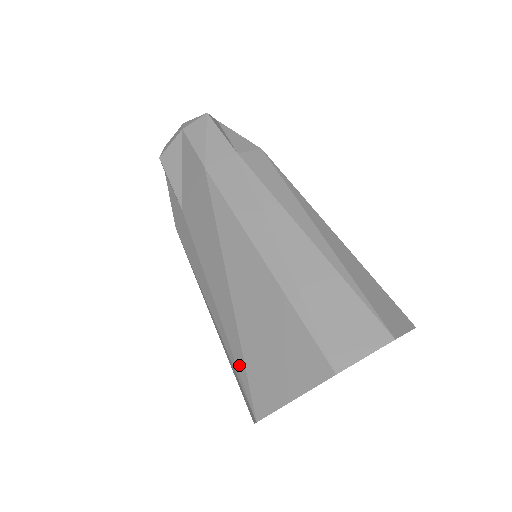
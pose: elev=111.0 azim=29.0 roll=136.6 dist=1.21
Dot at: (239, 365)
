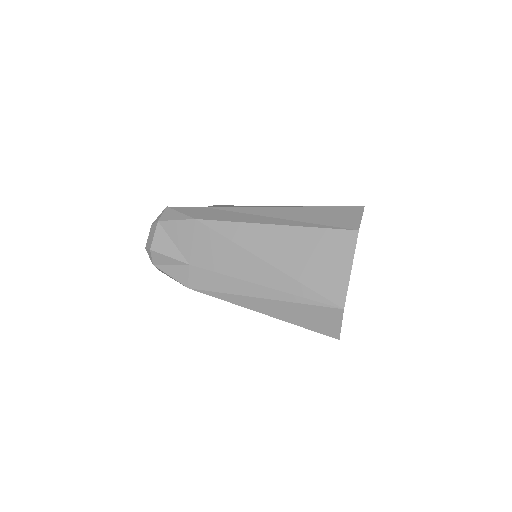
Dot at: (305, 294)
